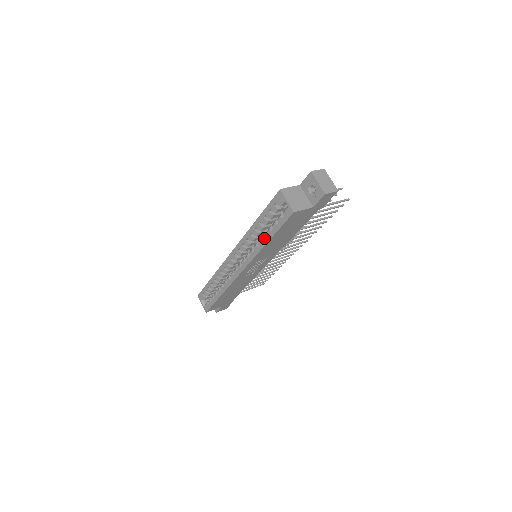
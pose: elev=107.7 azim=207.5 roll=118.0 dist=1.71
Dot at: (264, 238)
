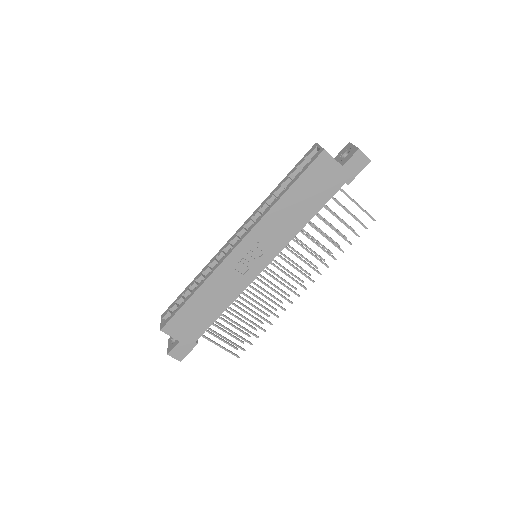
Dot at: (281, 193)
